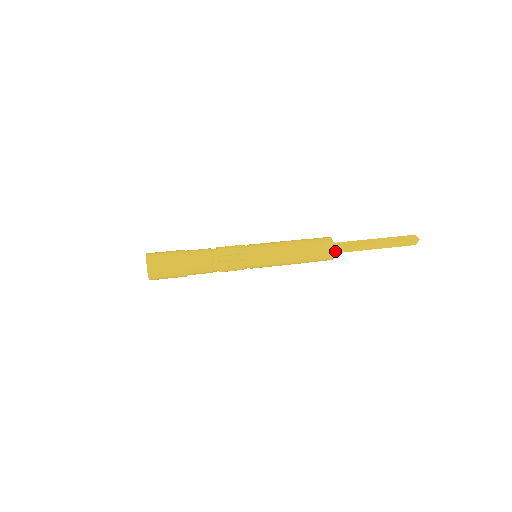
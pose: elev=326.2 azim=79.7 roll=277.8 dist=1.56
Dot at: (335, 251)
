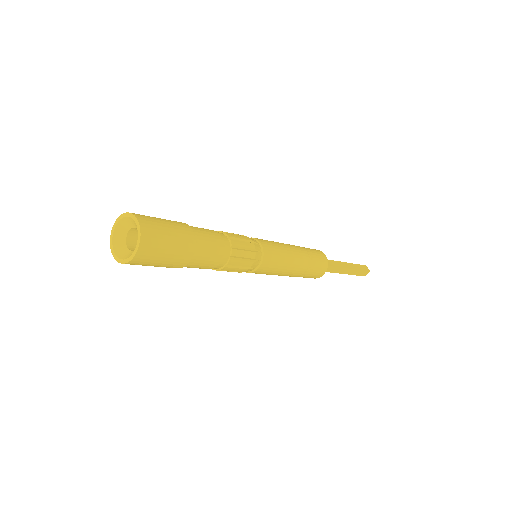
Dot at: occluded
